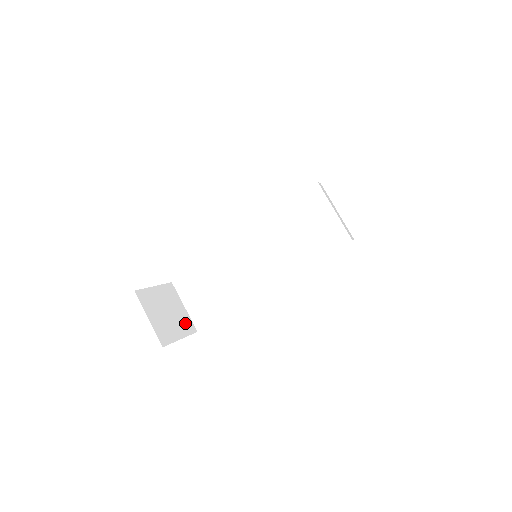
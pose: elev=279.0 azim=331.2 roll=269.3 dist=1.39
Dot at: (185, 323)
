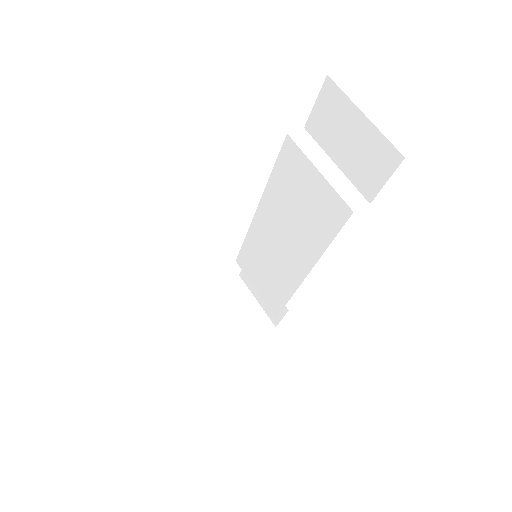
Dot at: (256, 322)
